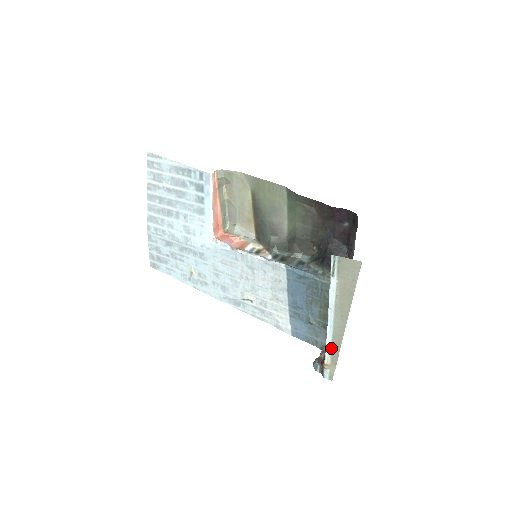
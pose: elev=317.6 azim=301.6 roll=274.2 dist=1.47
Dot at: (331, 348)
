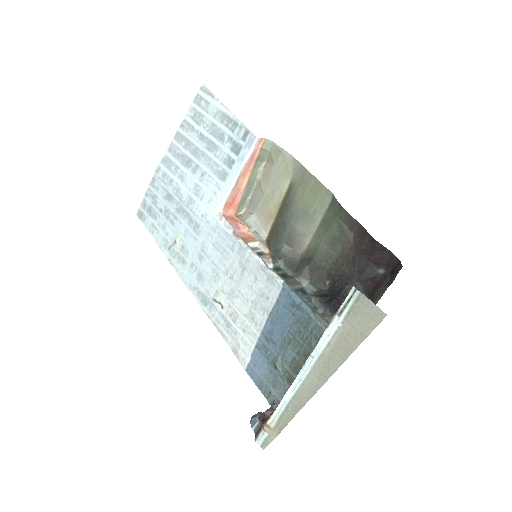
Dot at: (285, 408)
